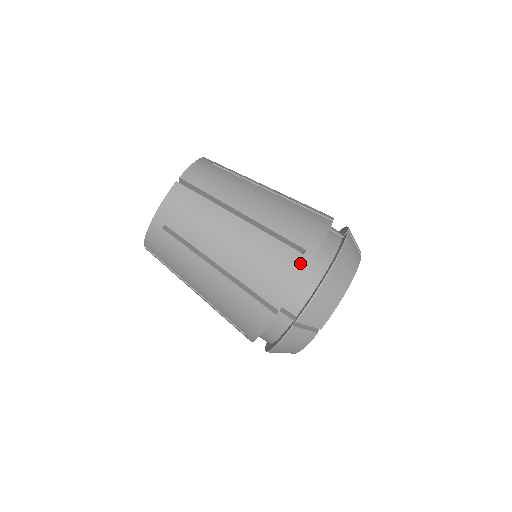
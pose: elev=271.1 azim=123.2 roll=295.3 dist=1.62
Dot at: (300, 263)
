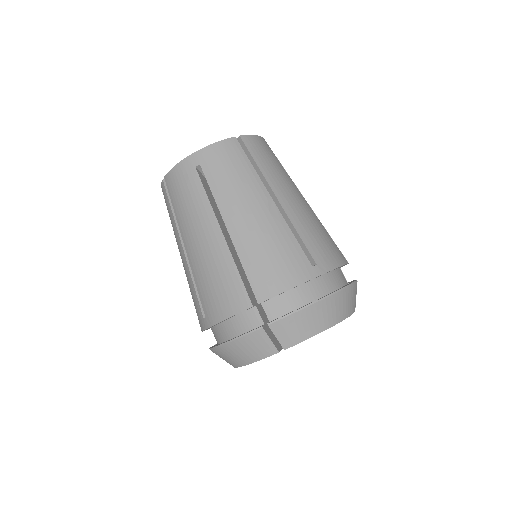
Dot at: (305, 271)
